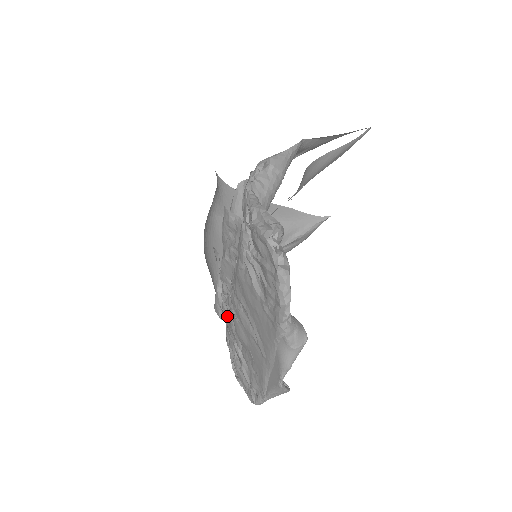
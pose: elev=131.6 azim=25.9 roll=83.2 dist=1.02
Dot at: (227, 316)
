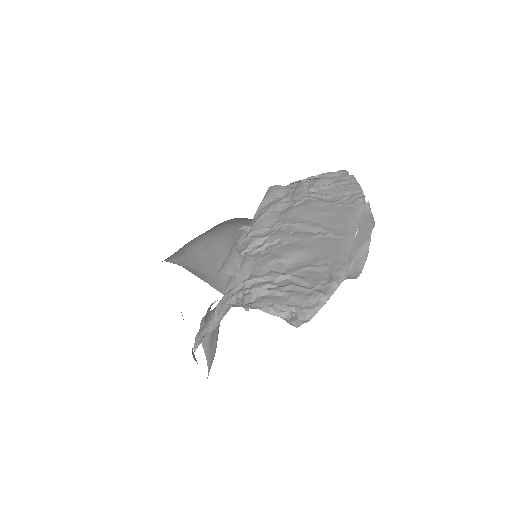
Dot at: (255, 259)
